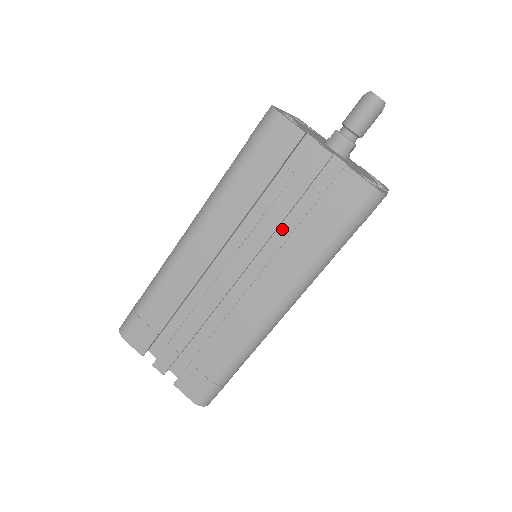
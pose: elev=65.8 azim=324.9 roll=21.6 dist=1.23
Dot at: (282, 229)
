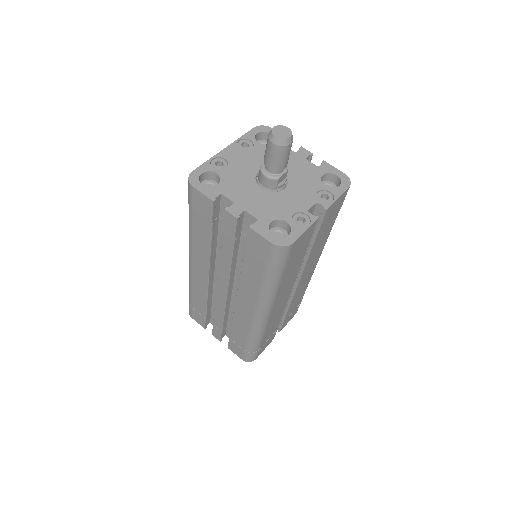
Dot at: (240, 261)
